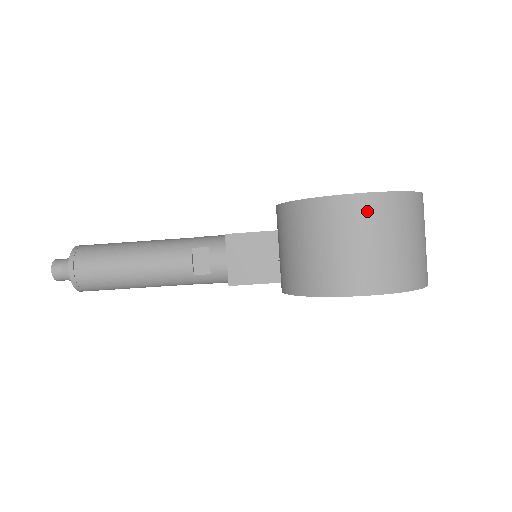
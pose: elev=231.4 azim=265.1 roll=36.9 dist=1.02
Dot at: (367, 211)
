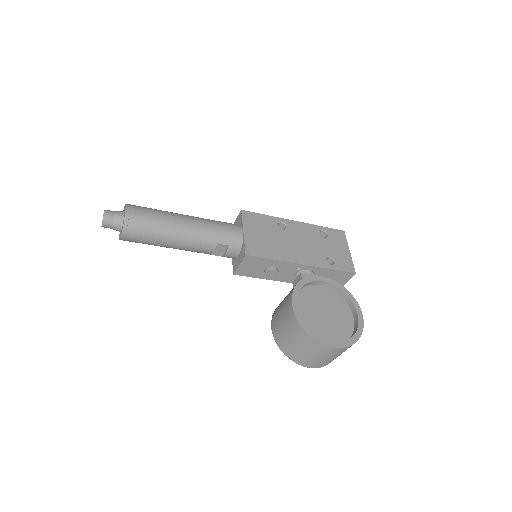
Dot at: (334, 352)
